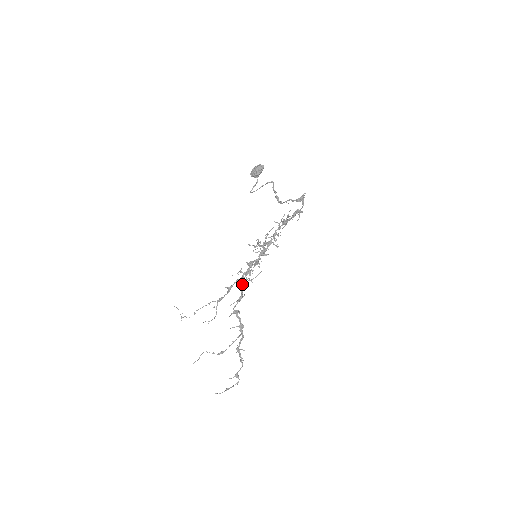
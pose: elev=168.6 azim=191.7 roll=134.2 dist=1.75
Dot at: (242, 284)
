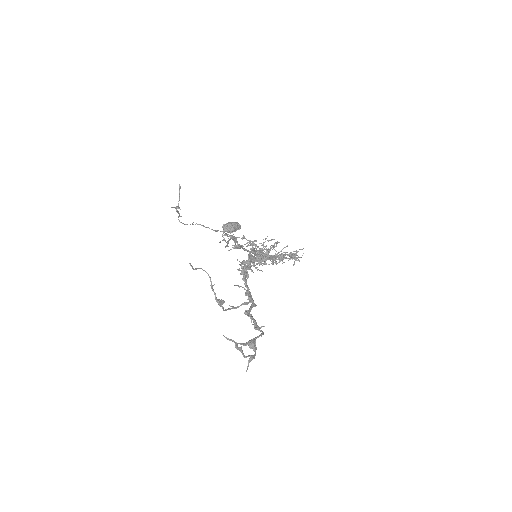
Dot at: (251, 255)
